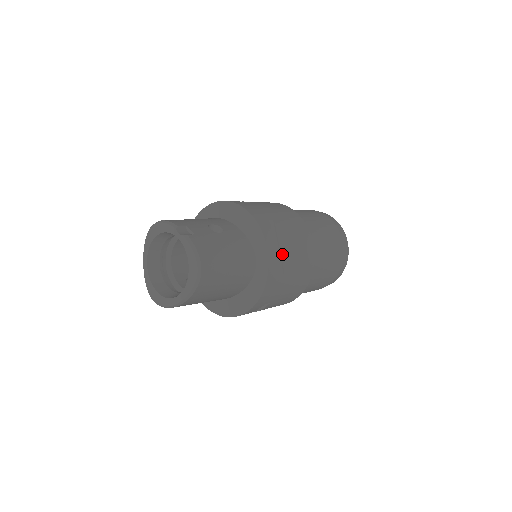
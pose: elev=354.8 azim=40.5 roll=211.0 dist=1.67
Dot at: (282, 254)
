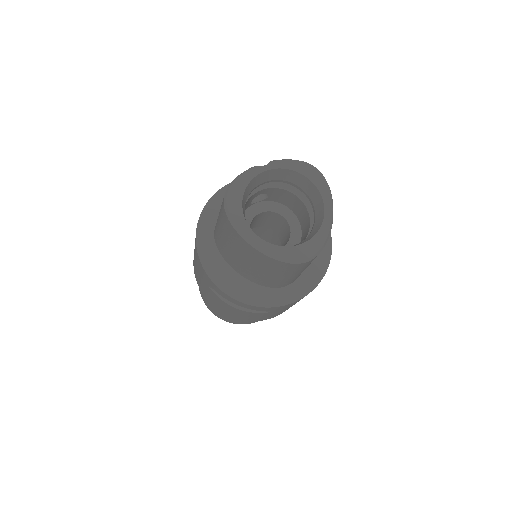
Dot at: occluded
